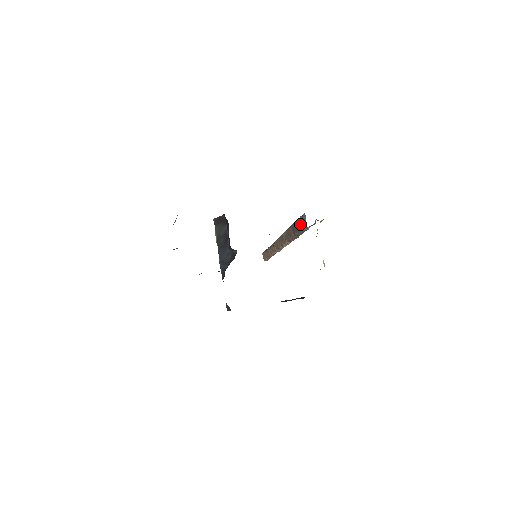
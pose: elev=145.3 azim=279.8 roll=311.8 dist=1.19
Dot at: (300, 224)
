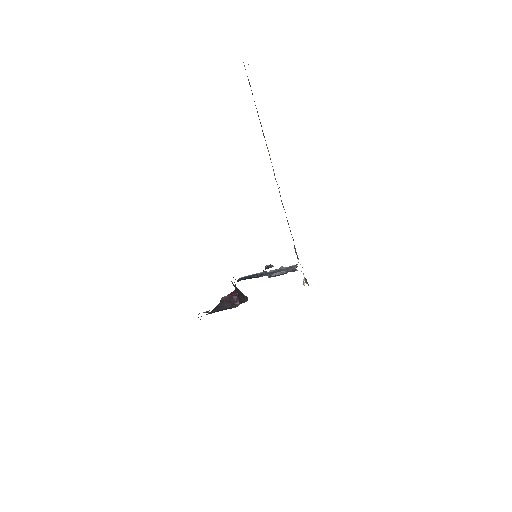
Dot at: (293, 240)
